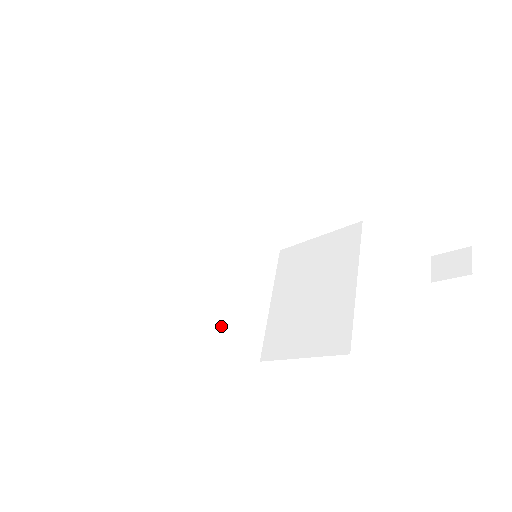
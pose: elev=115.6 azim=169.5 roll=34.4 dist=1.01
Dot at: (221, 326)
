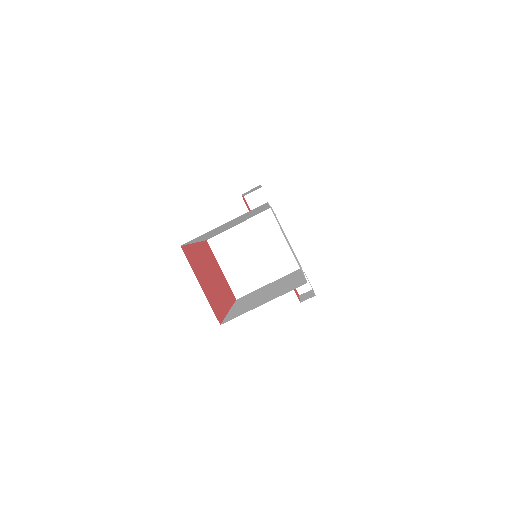
Dot at: occluded
